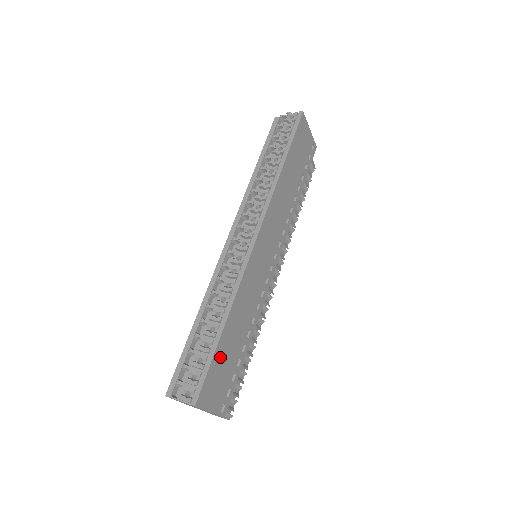
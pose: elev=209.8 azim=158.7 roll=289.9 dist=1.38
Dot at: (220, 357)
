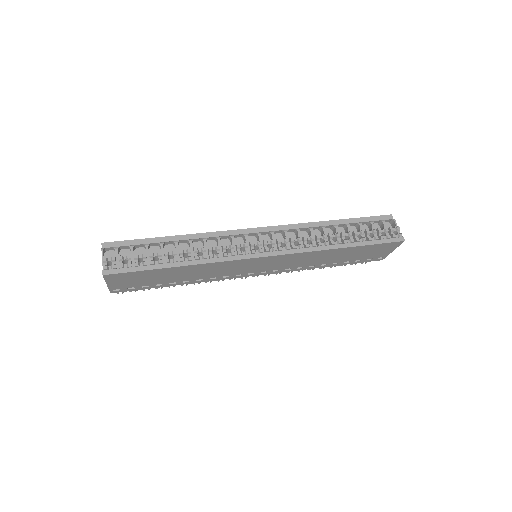
Dot at: (152, 273)
